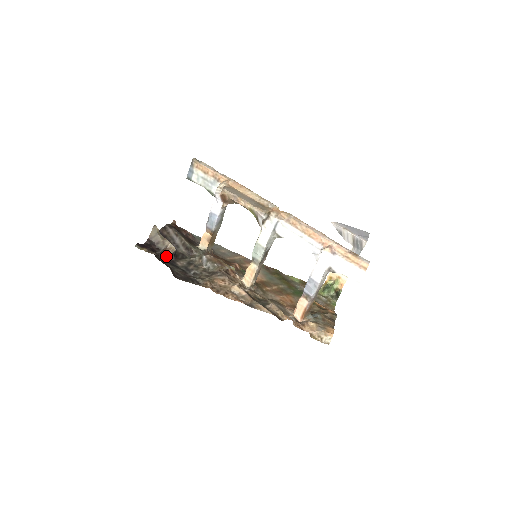
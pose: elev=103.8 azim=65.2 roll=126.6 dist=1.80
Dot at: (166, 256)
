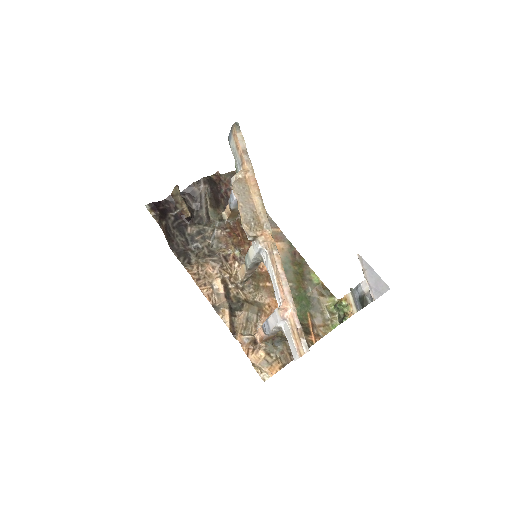
Dot at: (181, 218)
